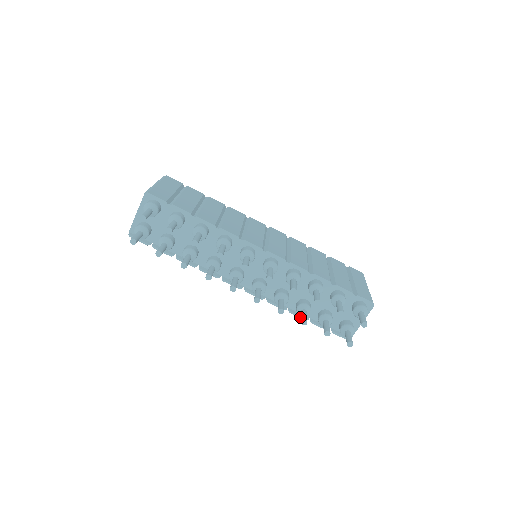
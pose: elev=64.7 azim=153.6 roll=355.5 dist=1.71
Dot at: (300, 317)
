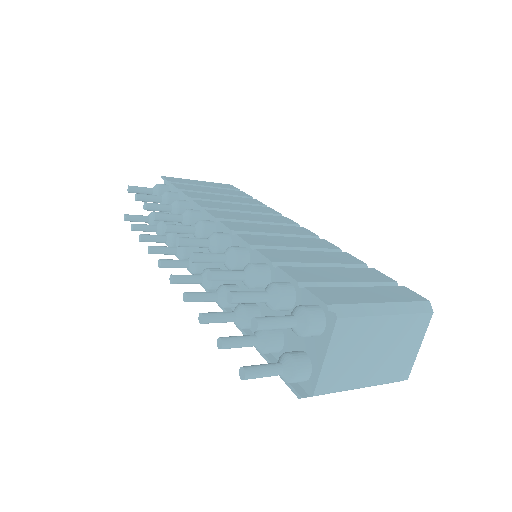
Dot at: occluded
